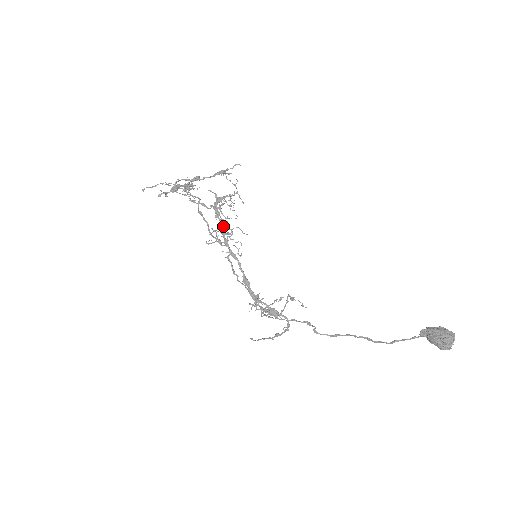
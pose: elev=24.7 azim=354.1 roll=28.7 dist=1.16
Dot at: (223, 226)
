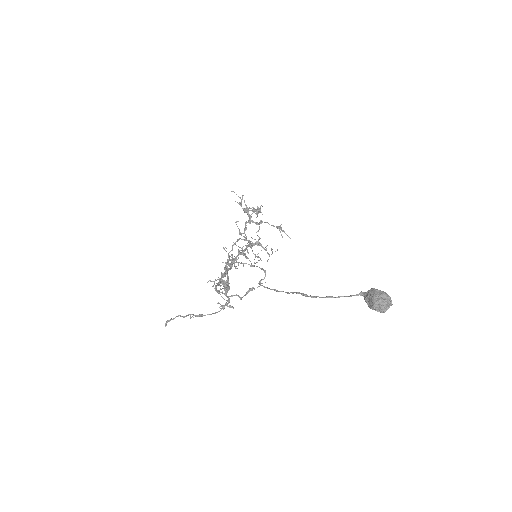
Dot at: occluded
